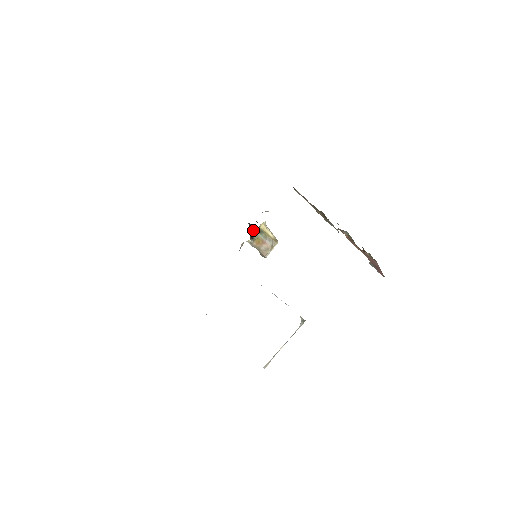
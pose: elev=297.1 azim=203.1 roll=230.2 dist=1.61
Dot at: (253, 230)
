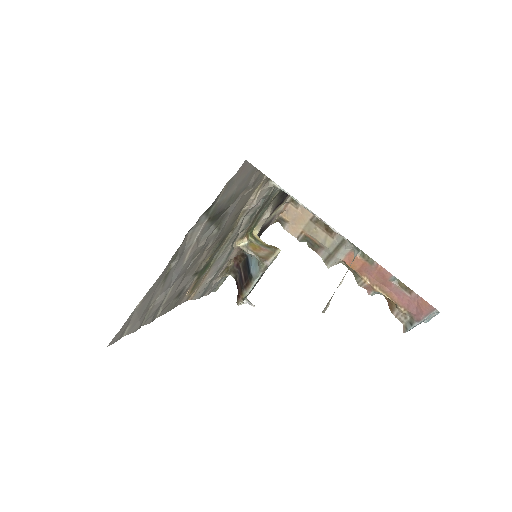
Dot at: (242, 264)
